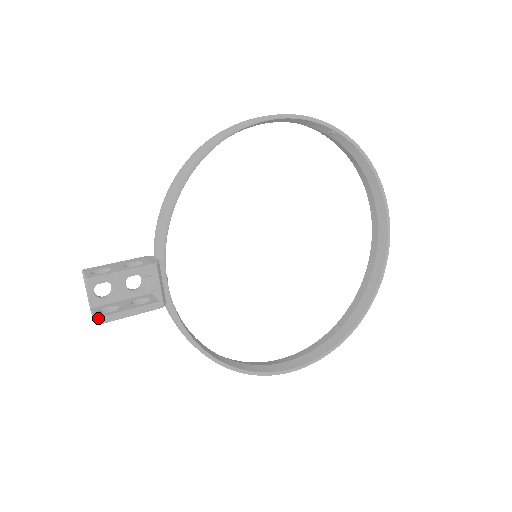
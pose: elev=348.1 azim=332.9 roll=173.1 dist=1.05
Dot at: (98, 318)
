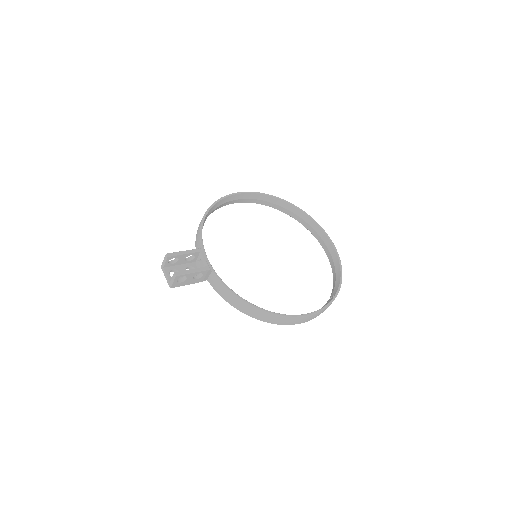
Dot at: (176, 272)
